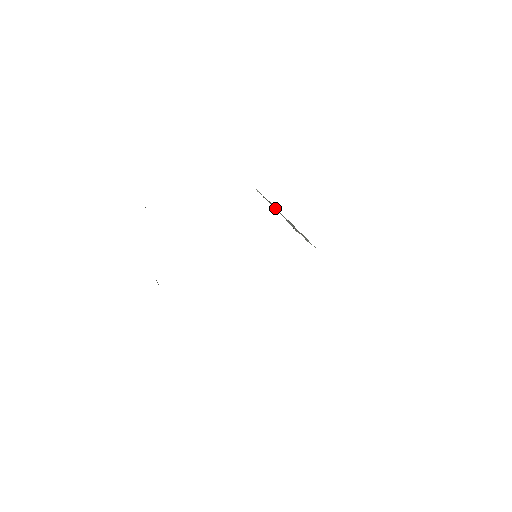
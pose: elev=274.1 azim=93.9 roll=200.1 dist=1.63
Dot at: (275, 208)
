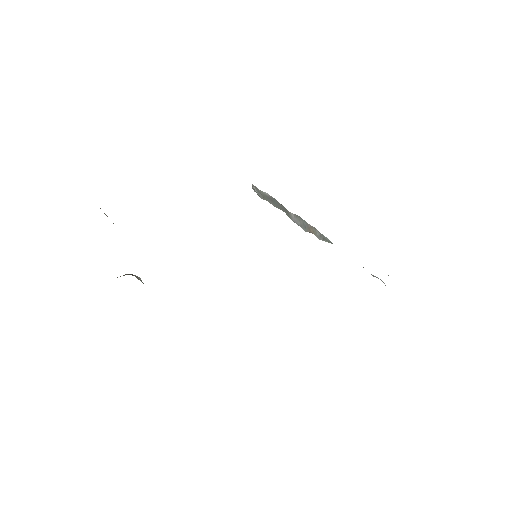
Dot at: (278, 207)
